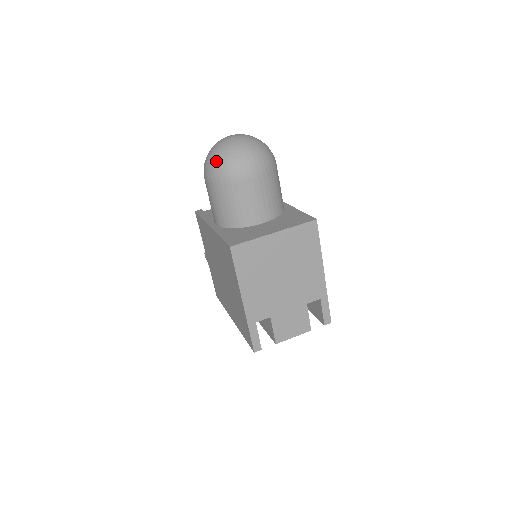
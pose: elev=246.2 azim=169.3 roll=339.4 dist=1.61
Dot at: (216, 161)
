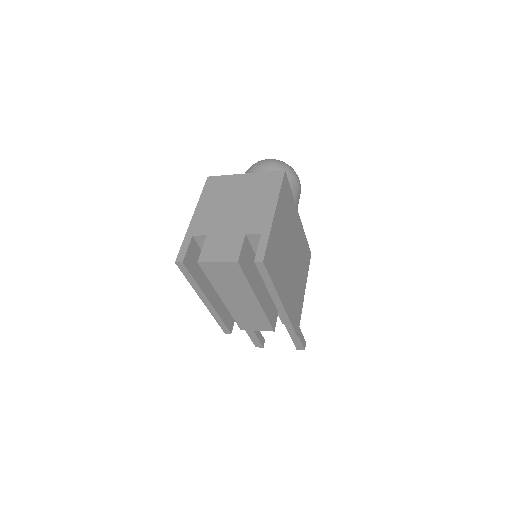
Dot at: occluded
